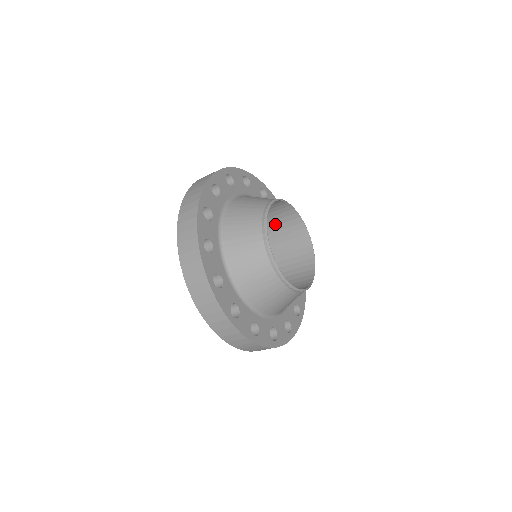
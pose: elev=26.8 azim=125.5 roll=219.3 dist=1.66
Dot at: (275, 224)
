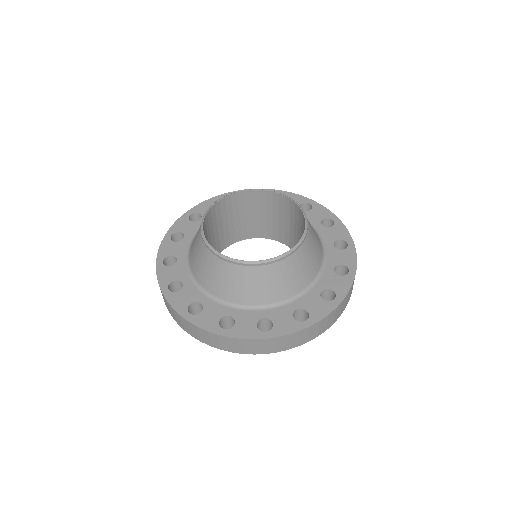
Dot at: (264, 214)
